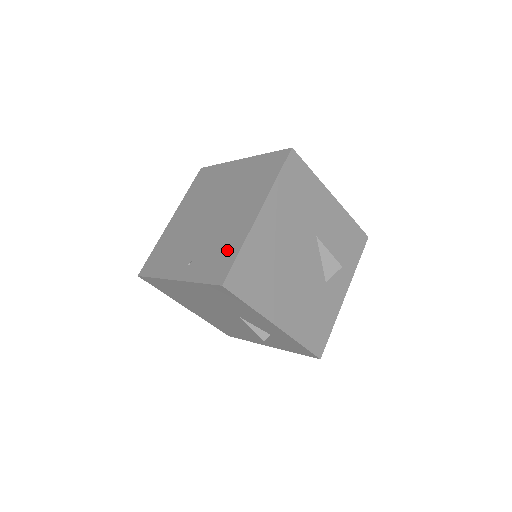
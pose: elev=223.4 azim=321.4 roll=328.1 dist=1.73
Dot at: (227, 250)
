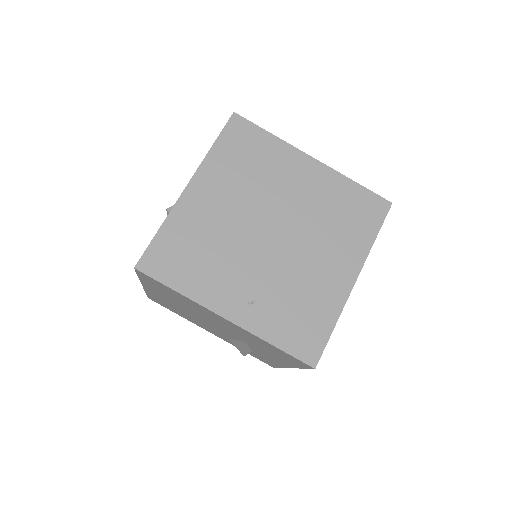
Dot at: (315, 316)
